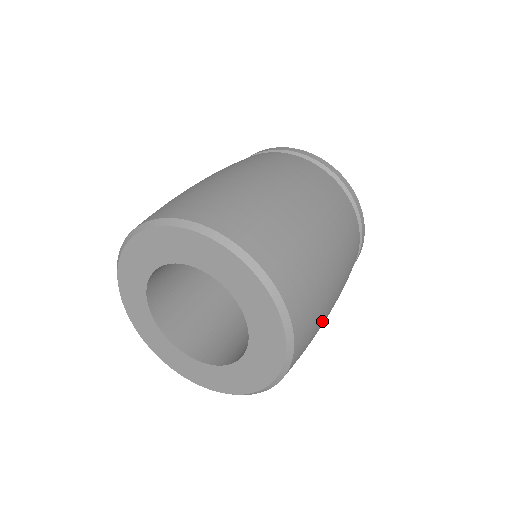
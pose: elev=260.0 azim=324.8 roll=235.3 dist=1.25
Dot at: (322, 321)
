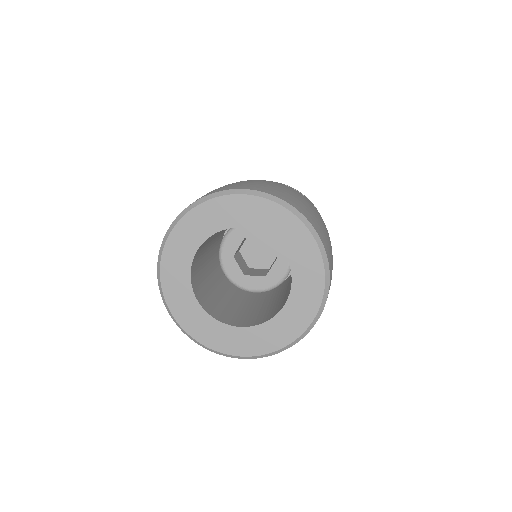
Dot at: occluded
